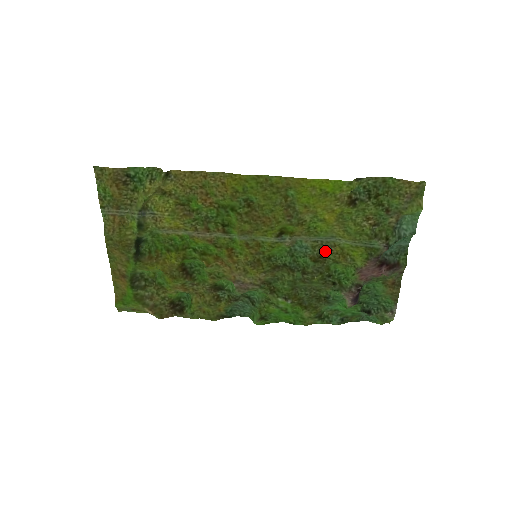
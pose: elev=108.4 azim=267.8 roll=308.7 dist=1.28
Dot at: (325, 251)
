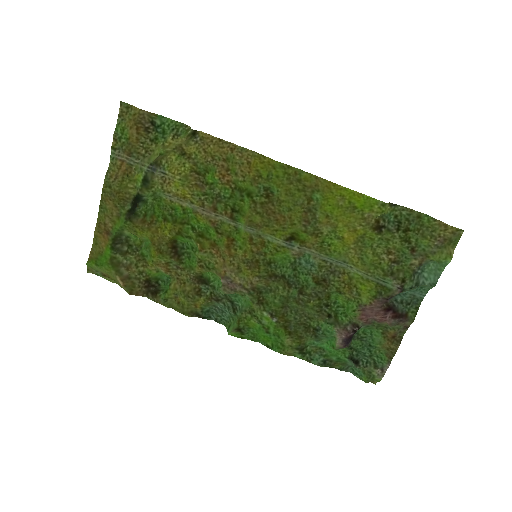
Dot at: (331, 276)
